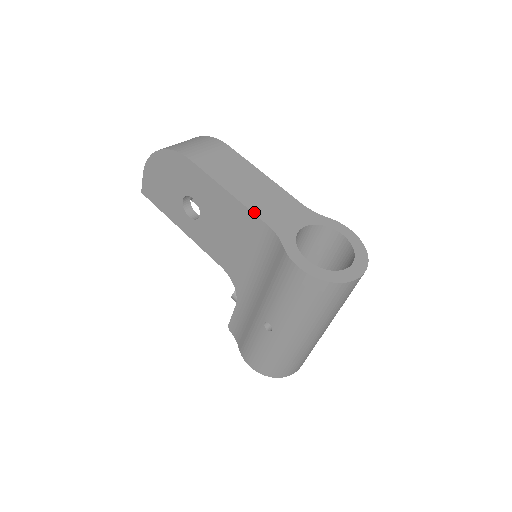
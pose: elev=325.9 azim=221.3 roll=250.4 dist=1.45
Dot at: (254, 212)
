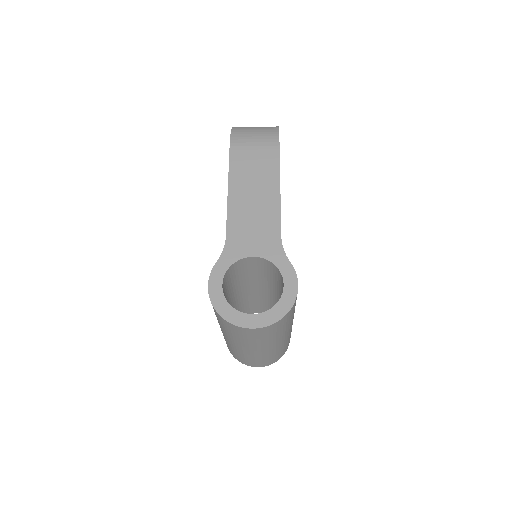
Dot at: (228, 220)
